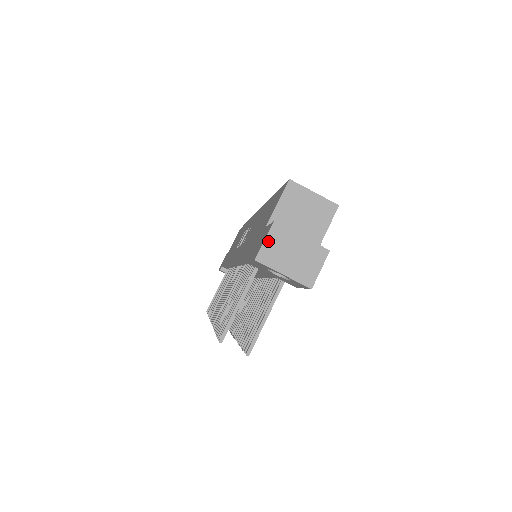
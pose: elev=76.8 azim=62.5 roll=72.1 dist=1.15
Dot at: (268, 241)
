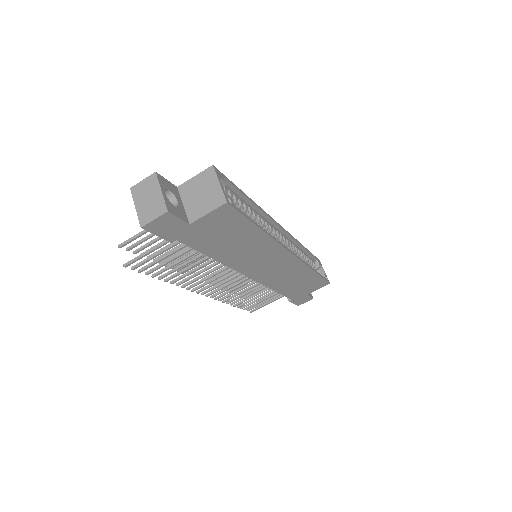
Dot at: (144, 182)
